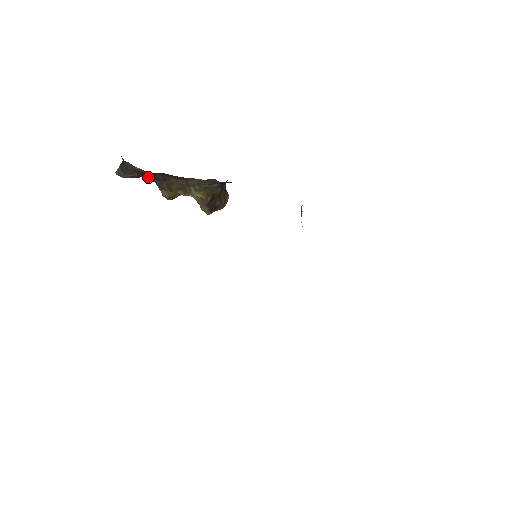
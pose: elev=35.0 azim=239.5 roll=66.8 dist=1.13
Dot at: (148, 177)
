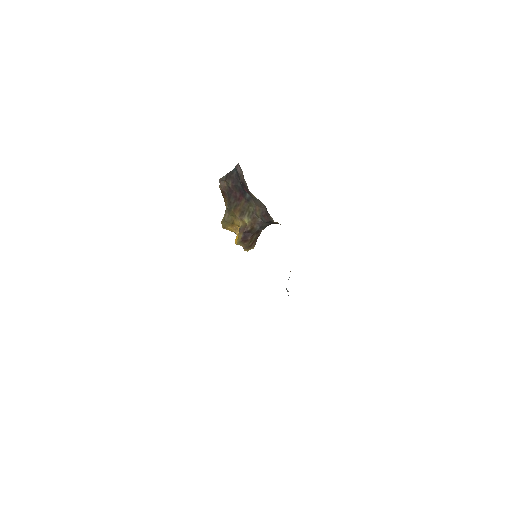
Dot at: (232, 194)
